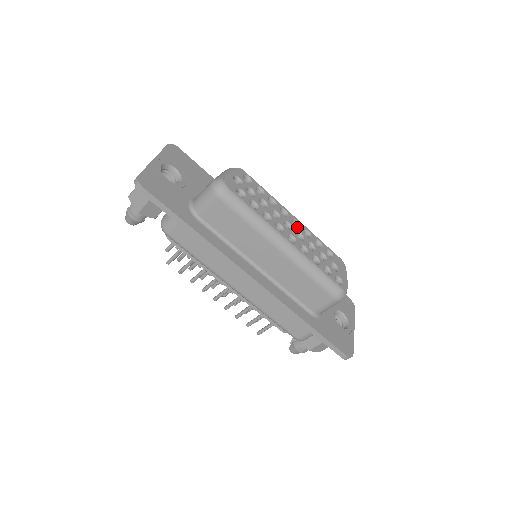
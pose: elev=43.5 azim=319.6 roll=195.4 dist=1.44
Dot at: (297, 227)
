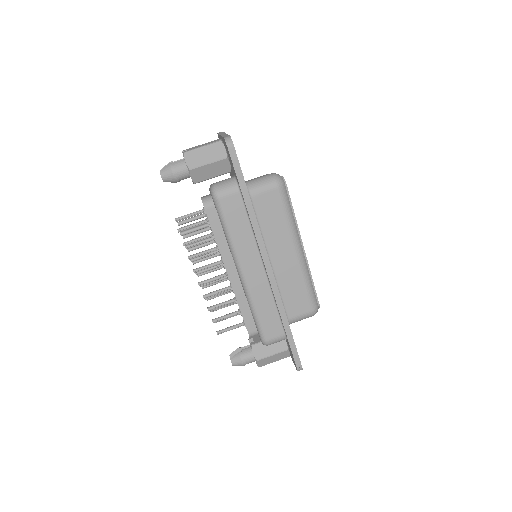
Dot at: occluded
